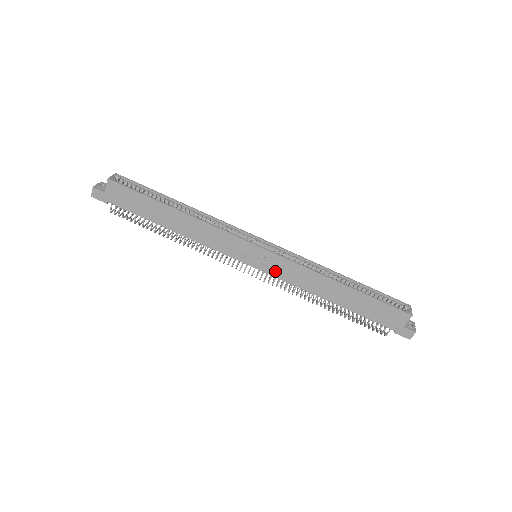
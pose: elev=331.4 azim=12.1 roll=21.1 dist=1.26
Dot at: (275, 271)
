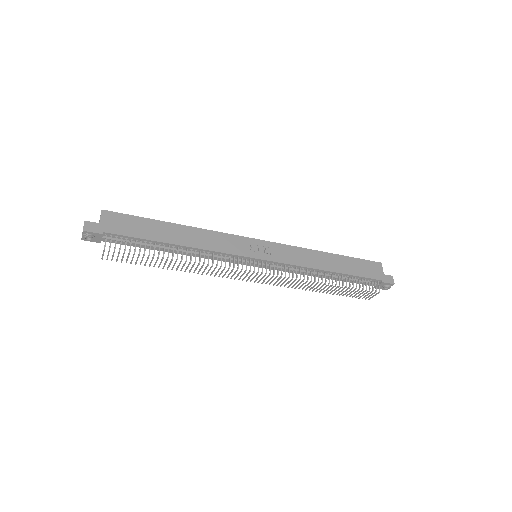
Dot at: (279, 257)
